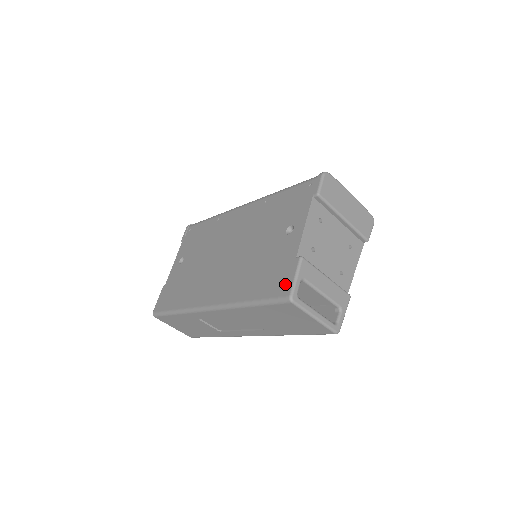
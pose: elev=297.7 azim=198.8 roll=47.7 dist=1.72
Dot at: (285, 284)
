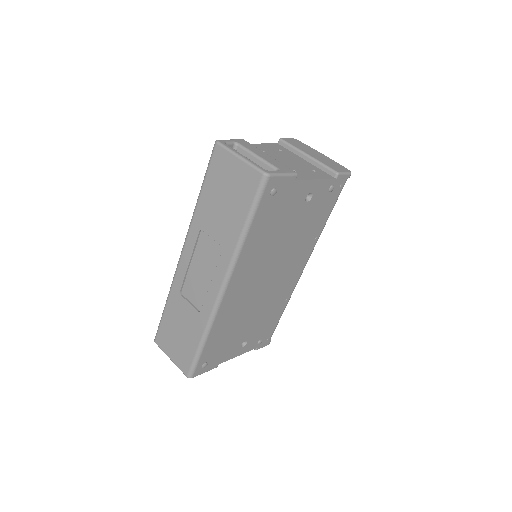
Dot at: occluded
